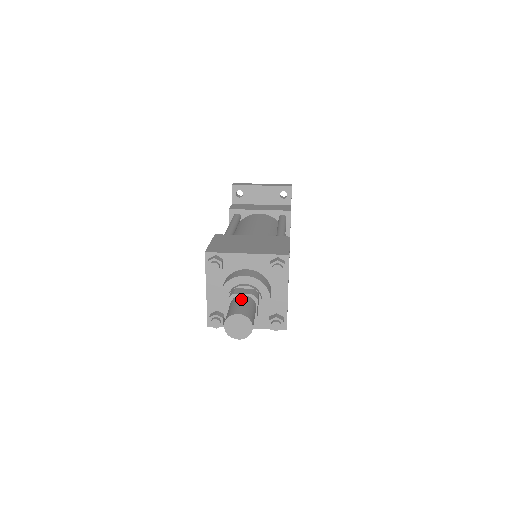
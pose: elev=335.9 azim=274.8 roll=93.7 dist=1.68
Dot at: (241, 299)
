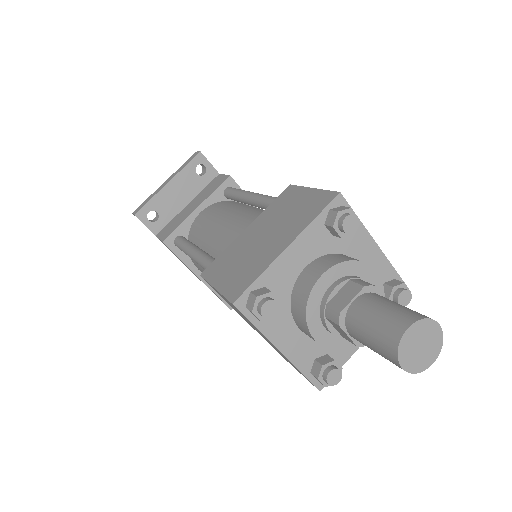
Dot at: (363, 308)
